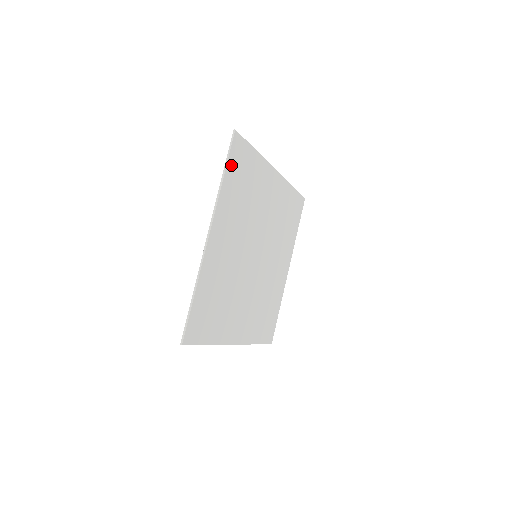
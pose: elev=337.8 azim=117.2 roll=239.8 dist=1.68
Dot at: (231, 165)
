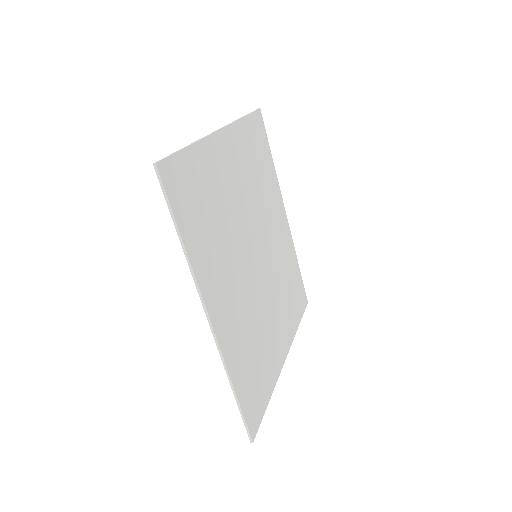
Dot at: (252, 123)
